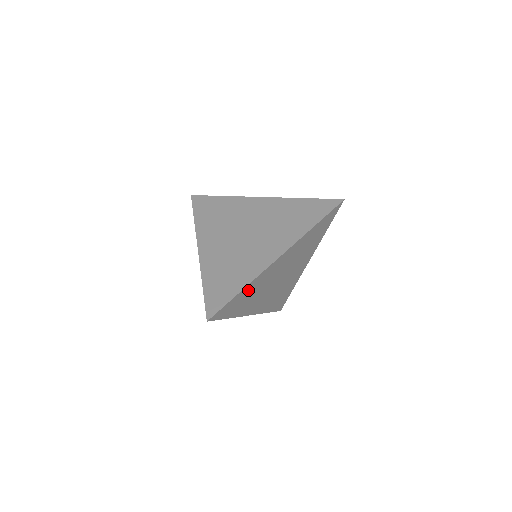
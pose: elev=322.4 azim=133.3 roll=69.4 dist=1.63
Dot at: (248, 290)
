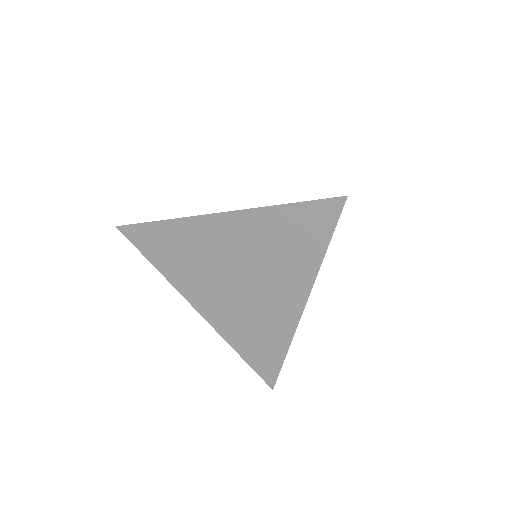
Dot at: occluded
